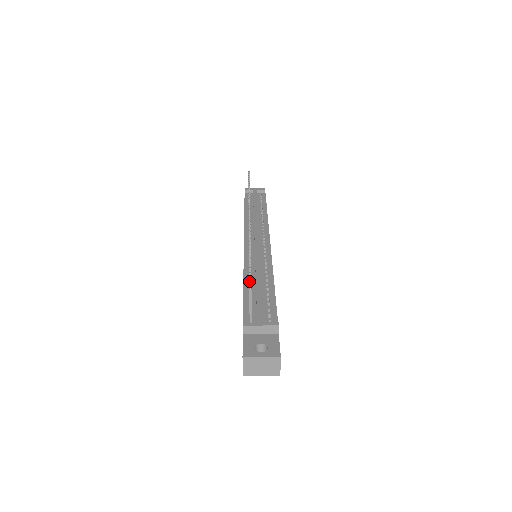
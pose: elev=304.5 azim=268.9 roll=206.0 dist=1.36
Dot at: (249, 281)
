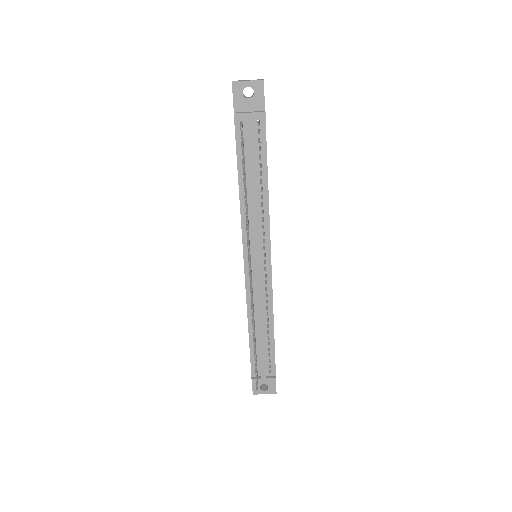
Dot at: (256, 379)
